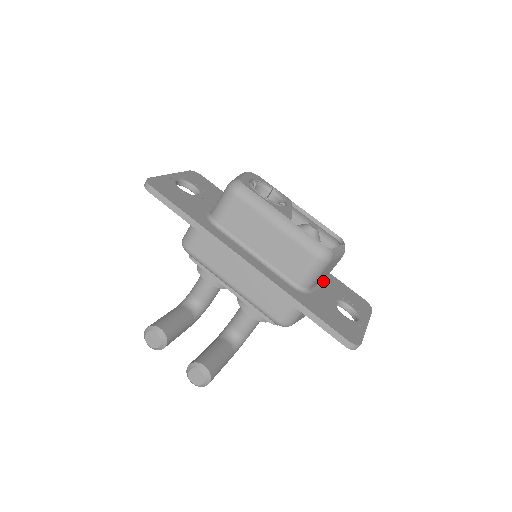
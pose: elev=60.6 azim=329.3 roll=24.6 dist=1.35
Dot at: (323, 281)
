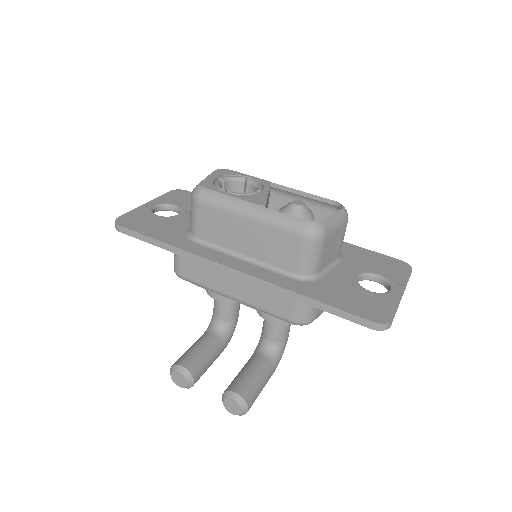
Dot at: (338, 257)
